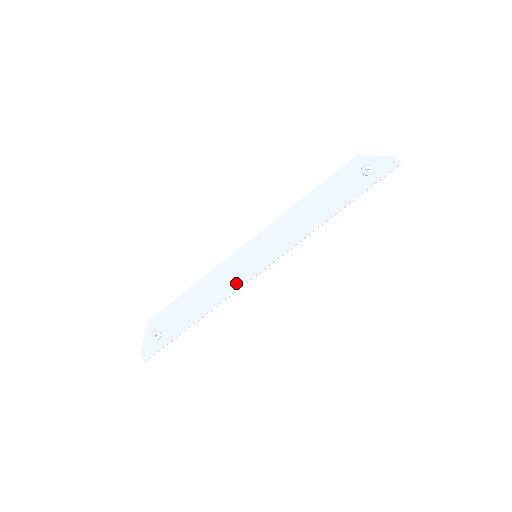
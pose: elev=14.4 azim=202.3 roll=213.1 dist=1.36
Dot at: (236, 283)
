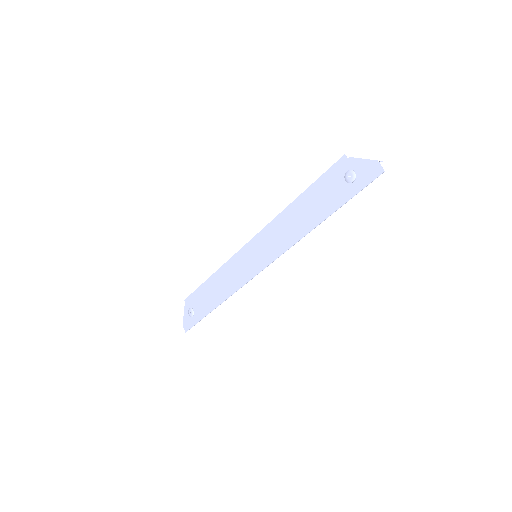
Dot at: (242, 279)
